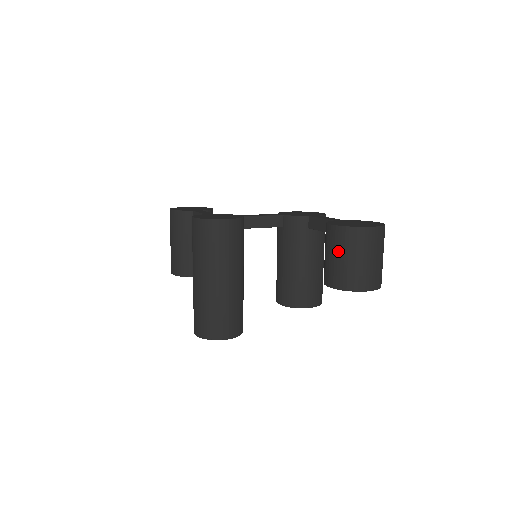
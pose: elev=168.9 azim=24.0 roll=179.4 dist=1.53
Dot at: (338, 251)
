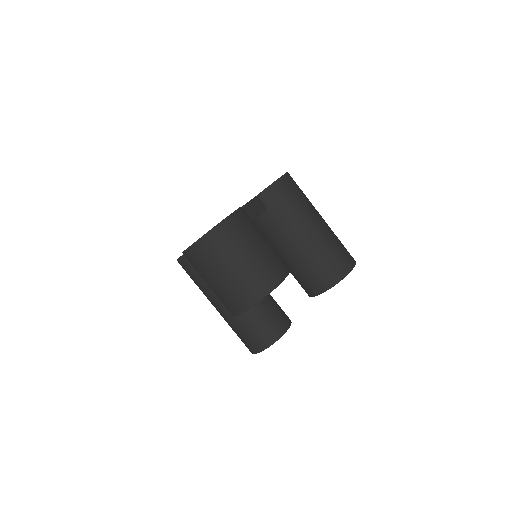
Dot at: occluded
